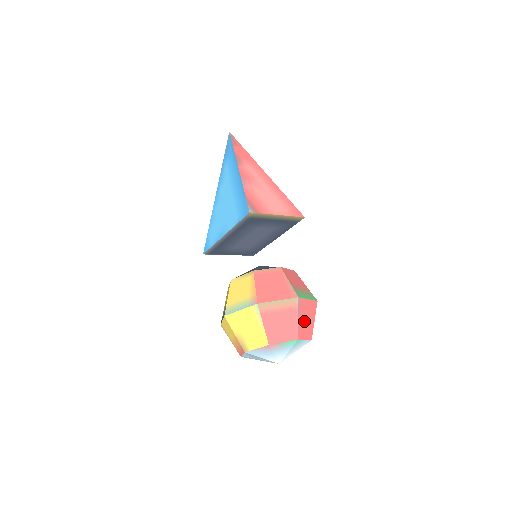
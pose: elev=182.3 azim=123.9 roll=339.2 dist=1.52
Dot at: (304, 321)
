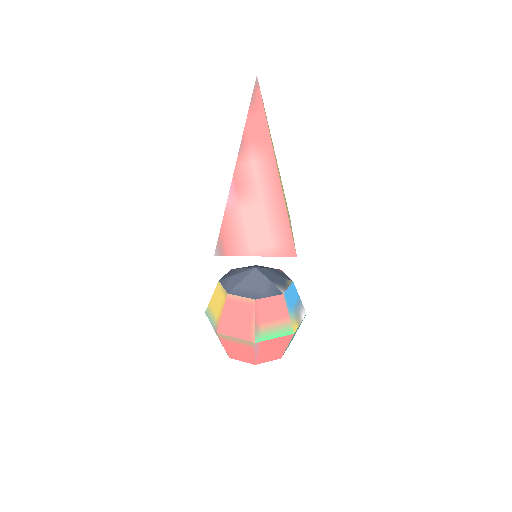
Dot at: (267, 352)
